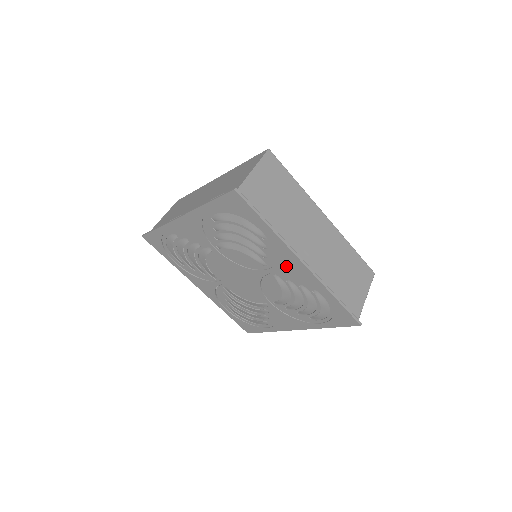
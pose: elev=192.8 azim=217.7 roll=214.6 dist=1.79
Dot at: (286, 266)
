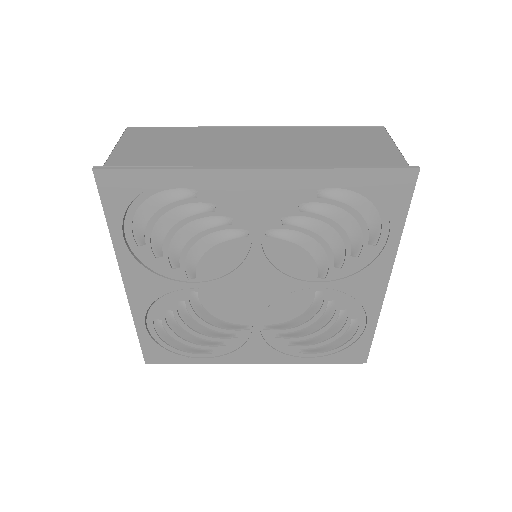
Dot at: (357, 283)
